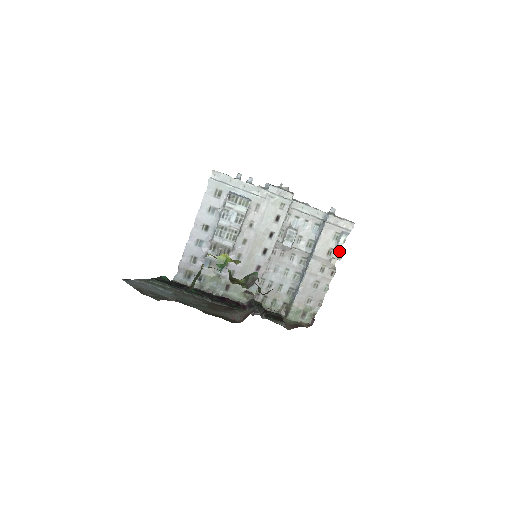
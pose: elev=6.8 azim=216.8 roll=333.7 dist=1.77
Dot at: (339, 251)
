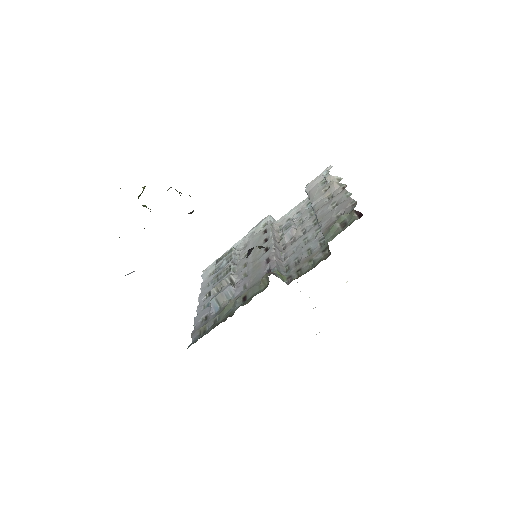
Dot at: (332, 179)
